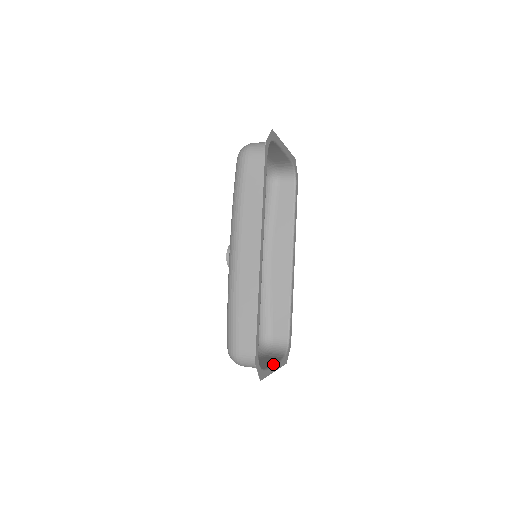
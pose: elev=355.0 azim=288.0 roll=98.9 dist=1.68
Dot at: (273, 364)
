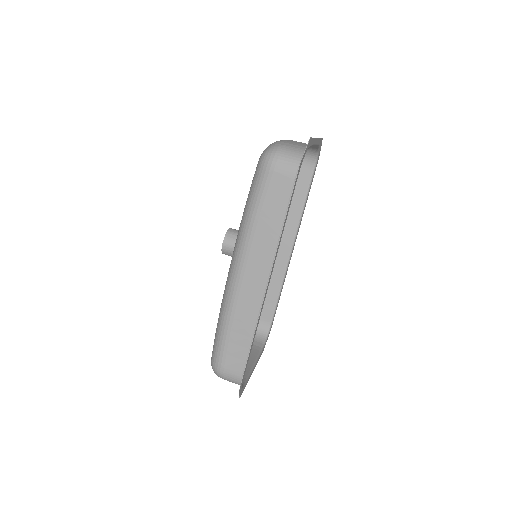
Dot at: (253, 365)
